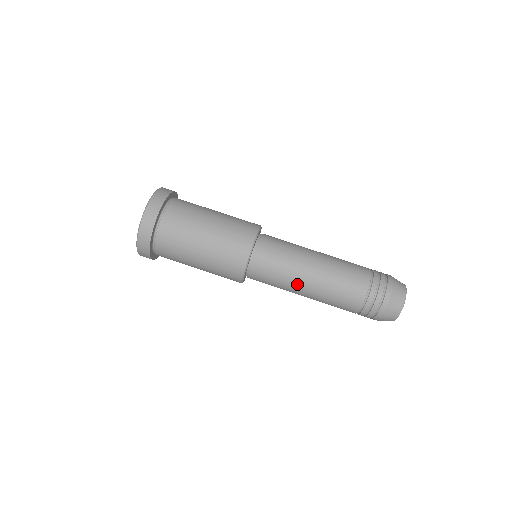
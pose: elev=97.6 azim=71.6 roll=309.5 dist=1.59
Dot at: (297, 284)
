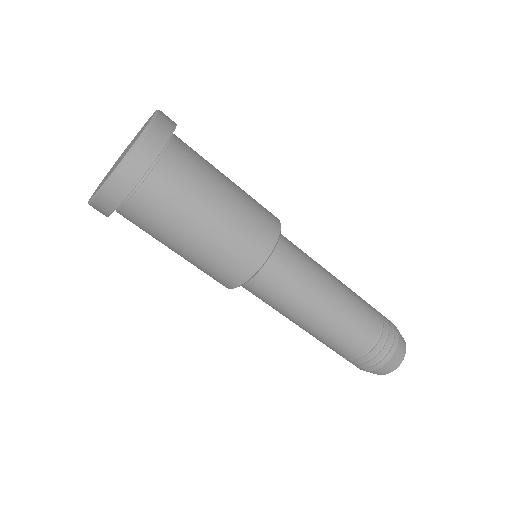
Dot at: (289, 317)
